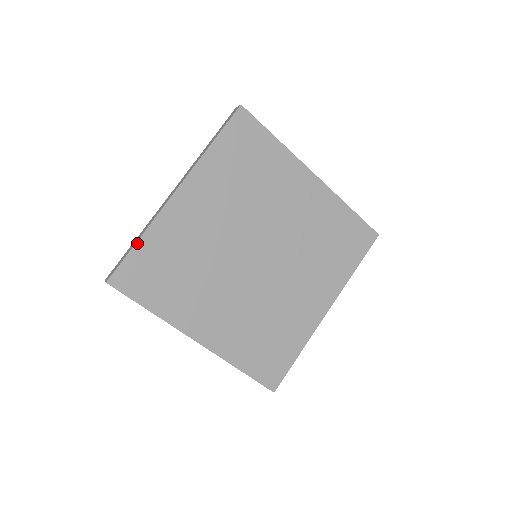
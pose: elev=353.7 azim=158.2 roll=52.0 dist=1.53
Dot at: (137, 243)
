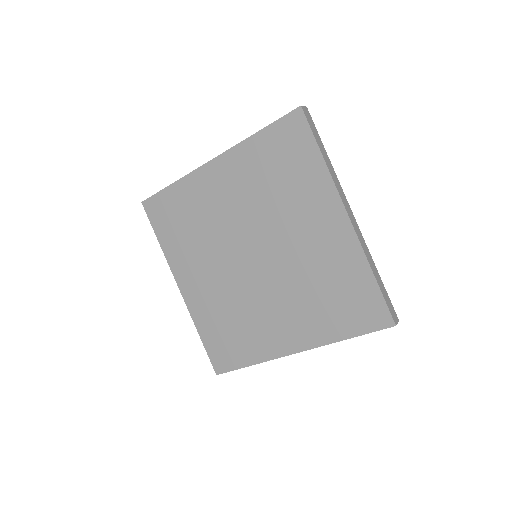
Dot at: (170, 186)
